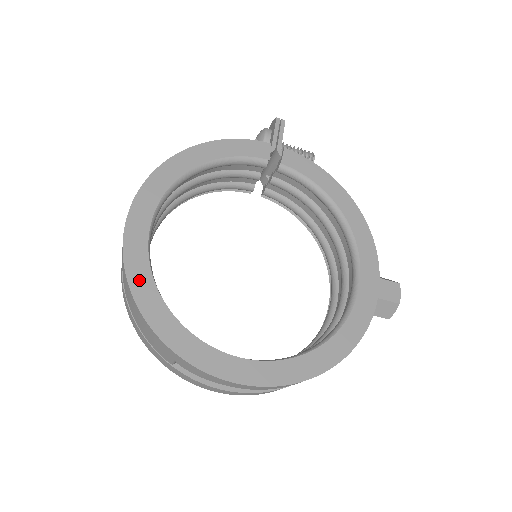
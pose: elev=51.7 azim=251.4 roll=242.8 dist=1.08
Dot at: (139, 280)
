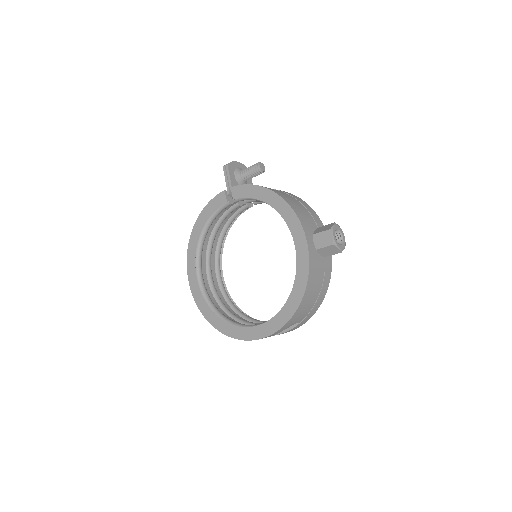
Dot at: (203, 308)
